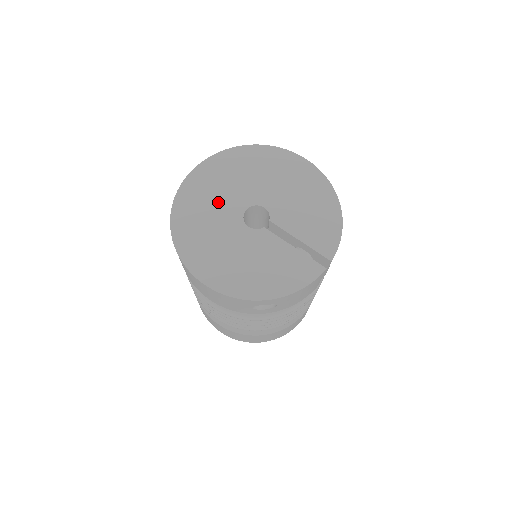
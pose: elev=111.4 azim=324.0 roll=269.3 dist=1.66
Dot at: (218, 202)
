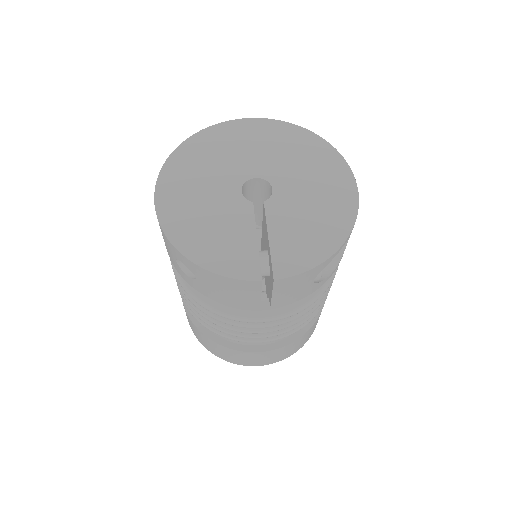
Dot at: (242, 154)
